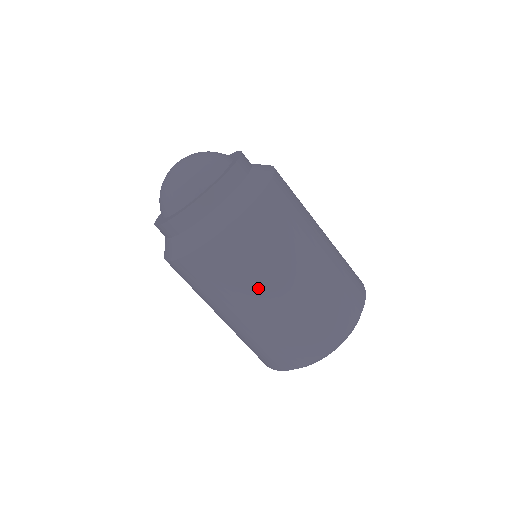
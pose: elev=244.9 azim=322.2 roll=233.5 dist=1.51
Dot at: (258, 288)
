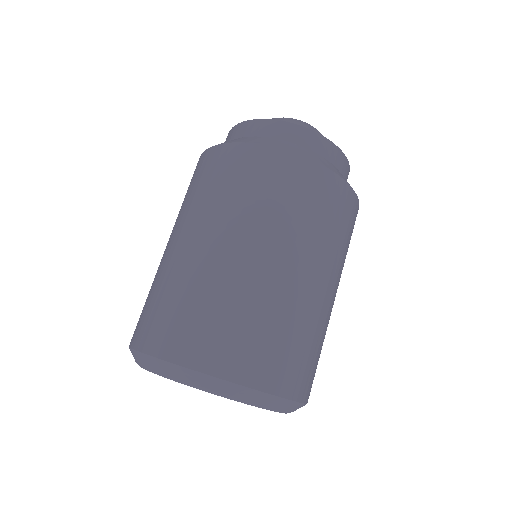
Dot at: (245, 226)
